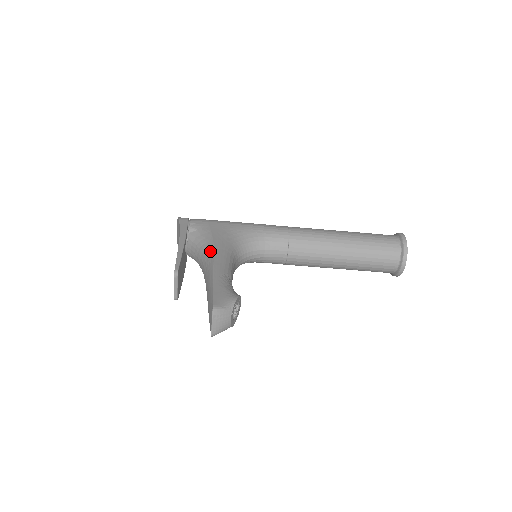
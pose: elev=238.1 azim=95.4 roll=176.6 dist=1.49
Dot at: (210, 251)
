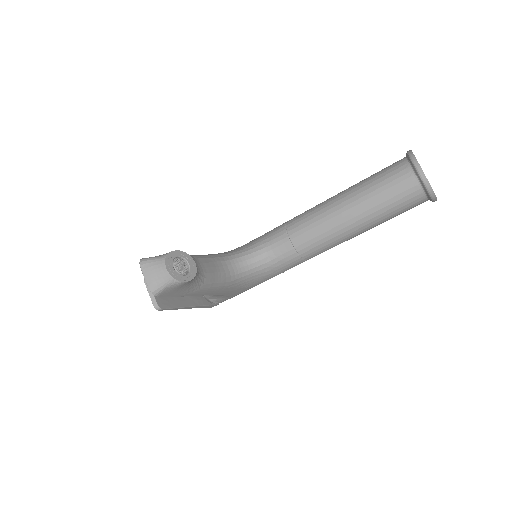
Dot at: occluded
